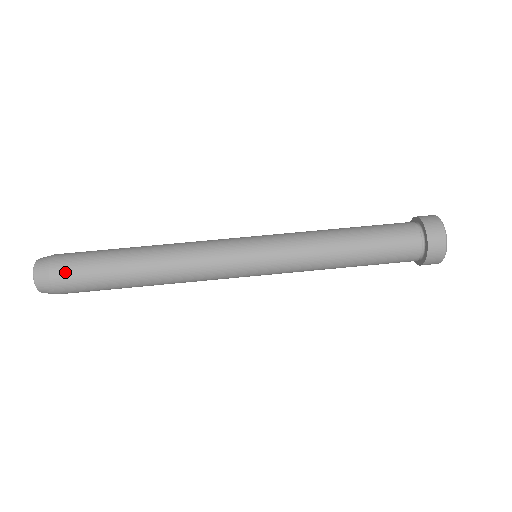
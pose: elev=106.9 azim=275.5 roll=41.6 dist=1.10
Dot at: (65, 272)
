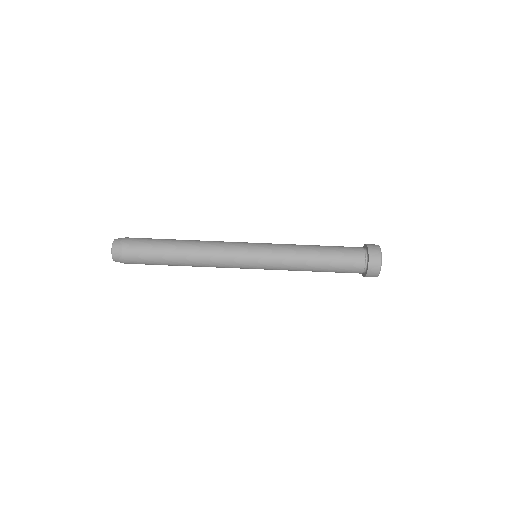
Dot at: (133, 246)
